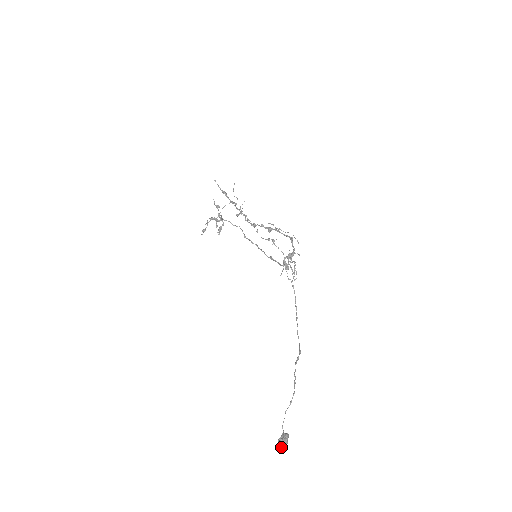
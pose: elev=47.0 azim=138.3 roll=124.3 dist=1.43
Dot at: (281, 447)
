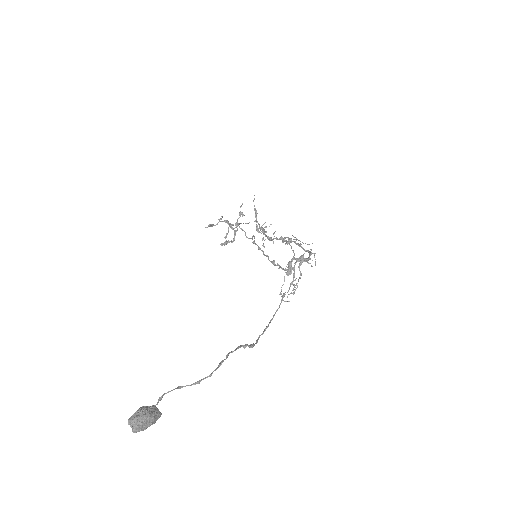
Dot at: (136, 416)
